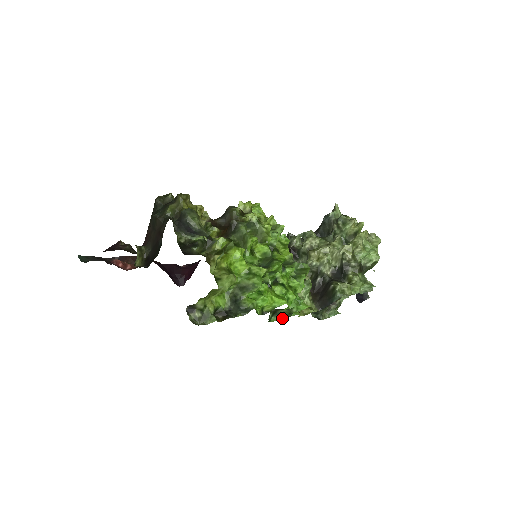
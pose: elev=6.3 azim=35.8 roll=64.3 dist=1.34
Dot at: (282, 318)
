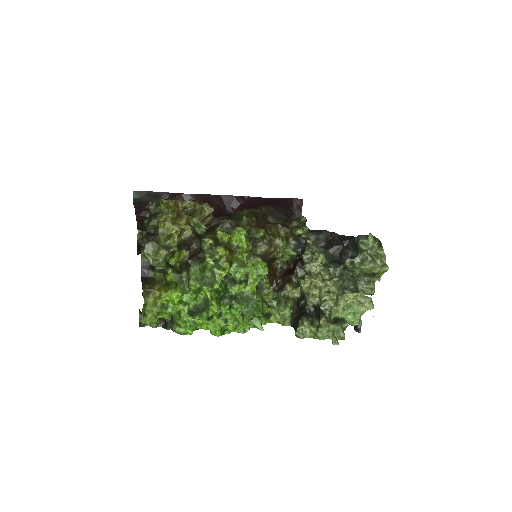
Dot at: occluded
